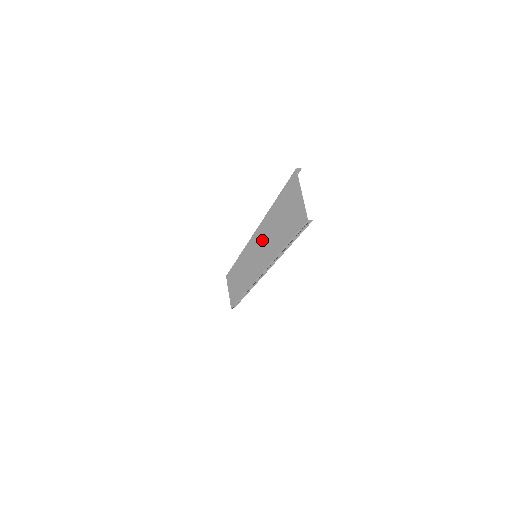
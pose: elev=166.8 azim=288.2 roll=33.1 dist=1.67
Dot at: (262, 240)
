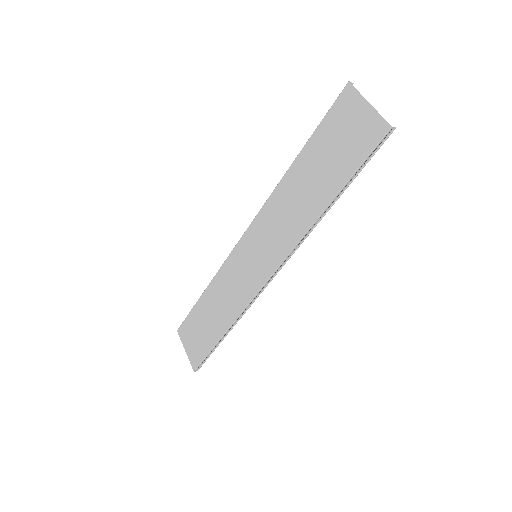
Dot at: (271, 223)
